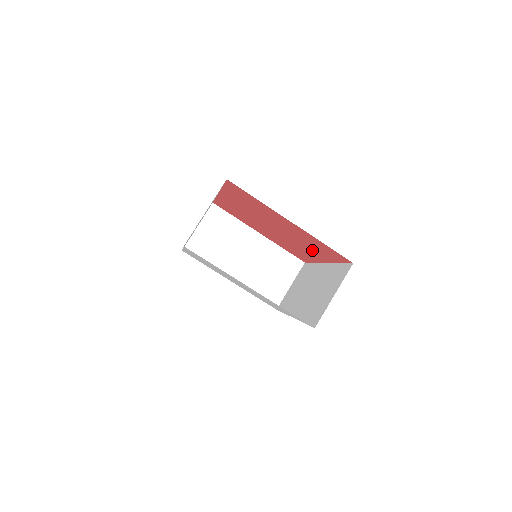
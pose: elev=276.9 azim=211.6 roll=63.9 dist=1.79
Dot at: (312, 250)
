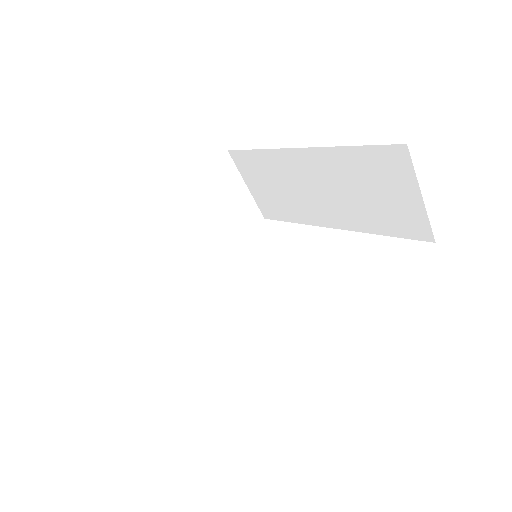
Dot at: occluded
